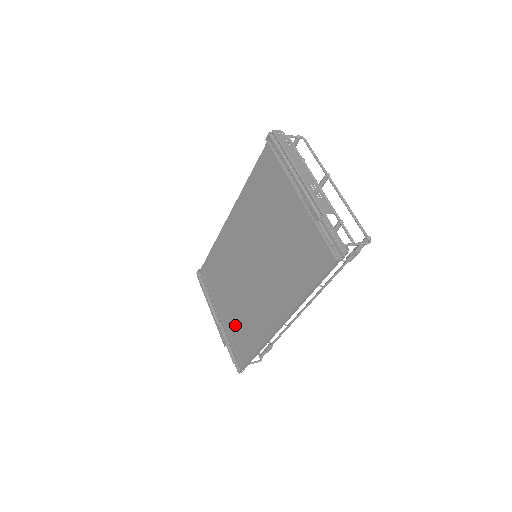
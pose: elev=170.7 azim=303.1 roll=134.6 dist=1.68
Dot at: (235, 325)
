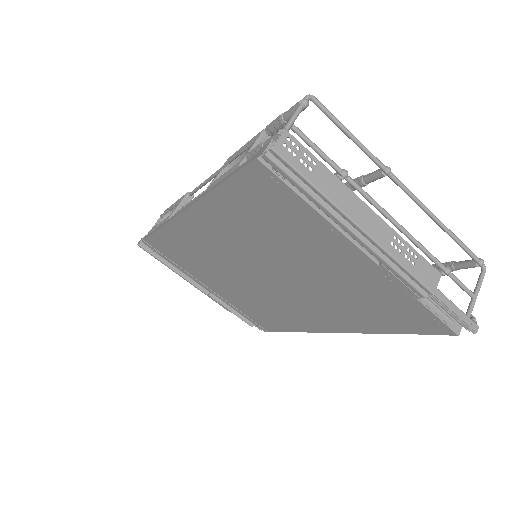
Dot at: (242, 305)
